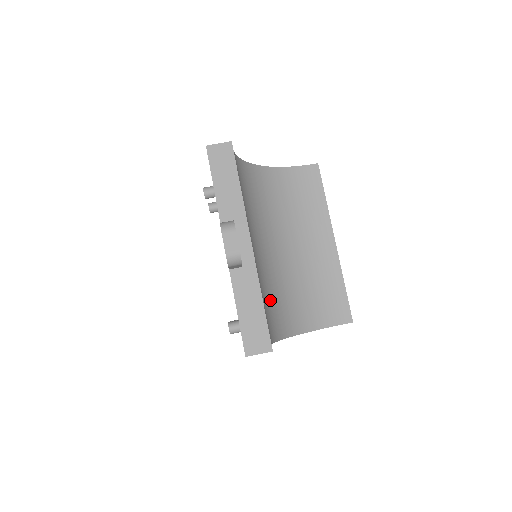
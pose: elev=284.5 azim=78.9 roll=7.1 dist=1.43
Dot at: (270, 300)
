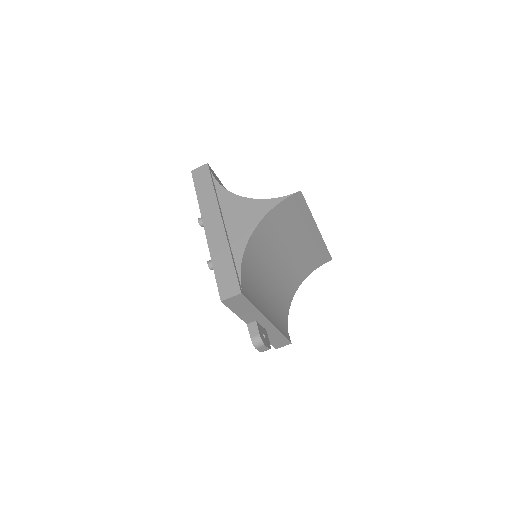
Dot at: (280, 305)
